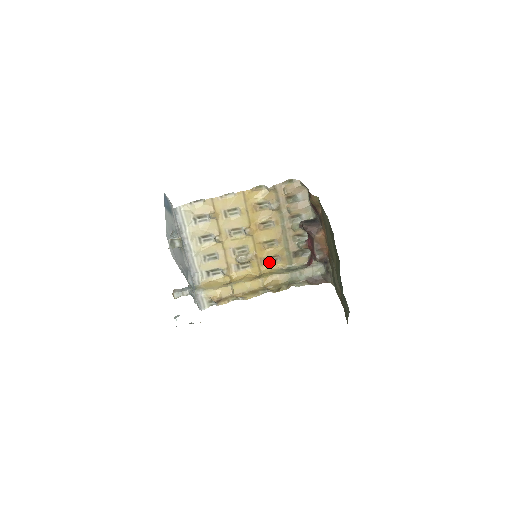
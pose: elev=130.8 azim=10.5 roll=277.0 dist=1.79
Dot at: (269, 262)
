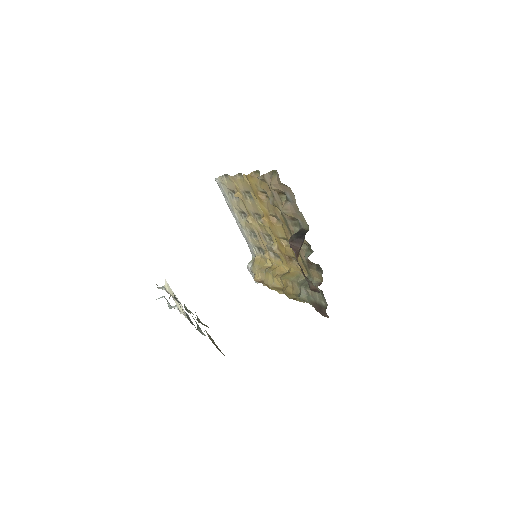
Dot at: (294, 261)
